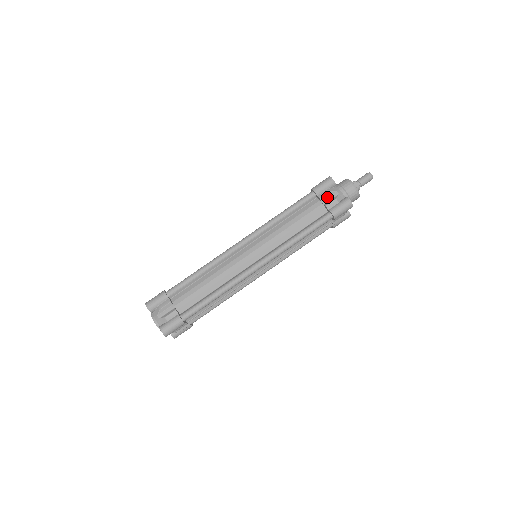
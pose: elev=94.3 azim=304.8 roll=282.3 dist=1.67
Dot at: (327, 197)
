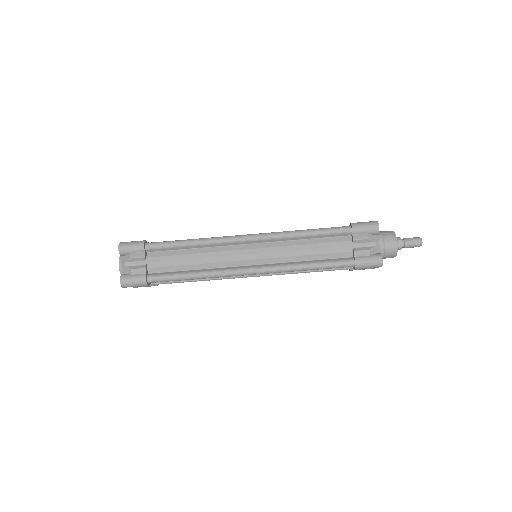
Dot at: (362, 242)
